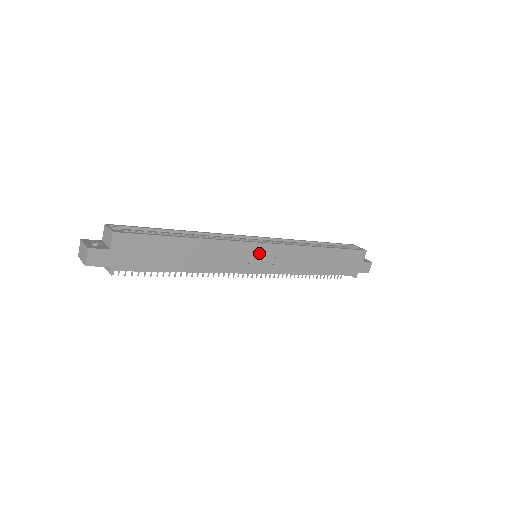
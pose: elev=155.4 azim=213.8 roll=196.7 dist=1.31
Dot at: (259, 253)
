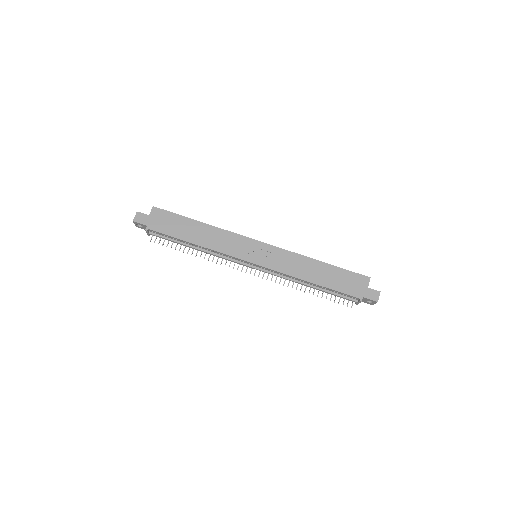
Dot at: (254, 248)
